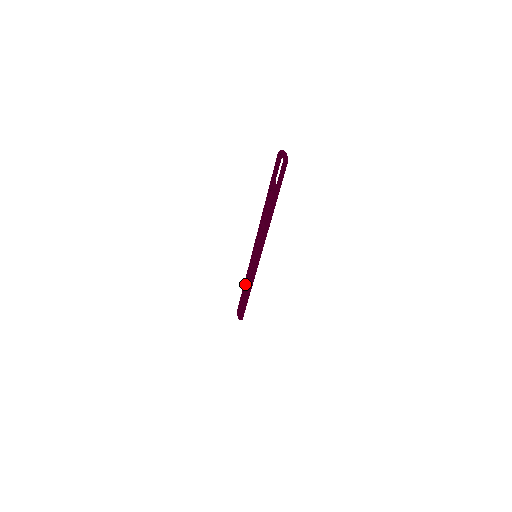
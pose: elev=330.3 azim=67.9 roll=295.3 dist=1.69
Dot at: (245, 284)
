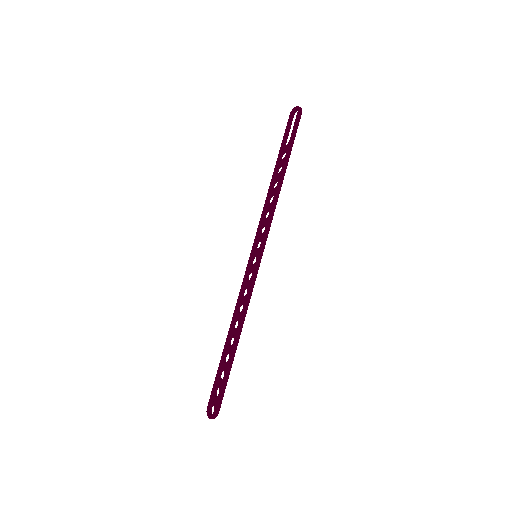
Dot at: (232, 325)
